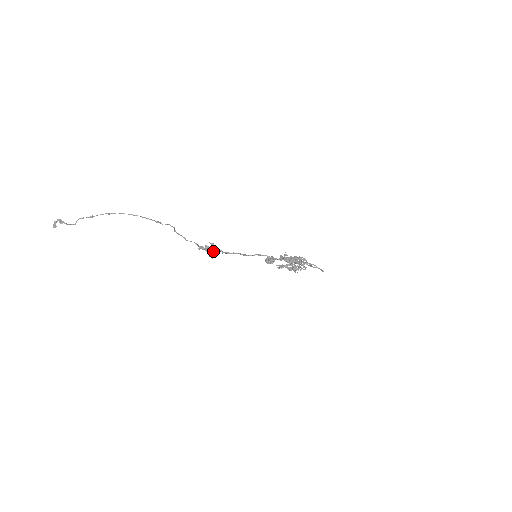
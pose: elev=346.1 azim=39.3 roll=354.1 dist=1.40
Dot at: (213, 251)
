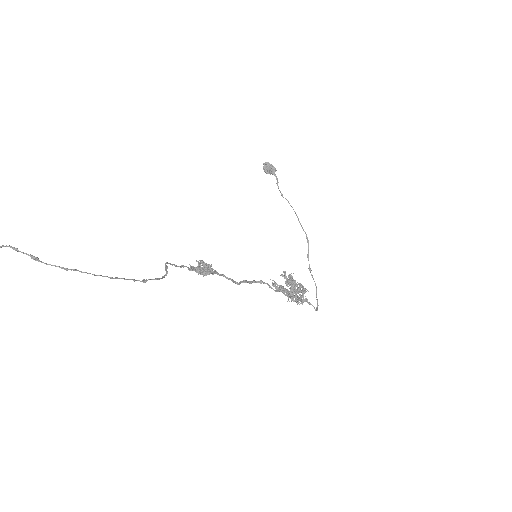
Dot at: (206, 273)
